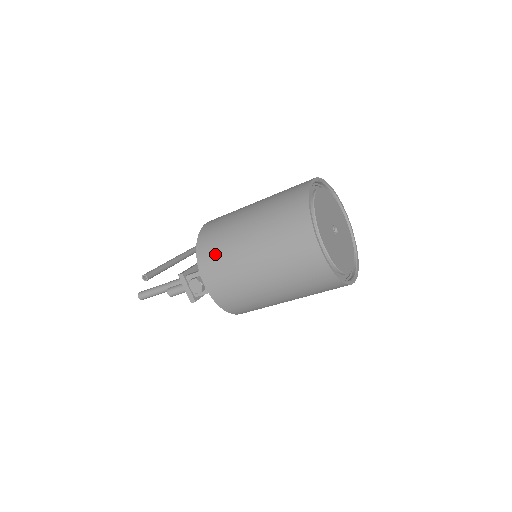
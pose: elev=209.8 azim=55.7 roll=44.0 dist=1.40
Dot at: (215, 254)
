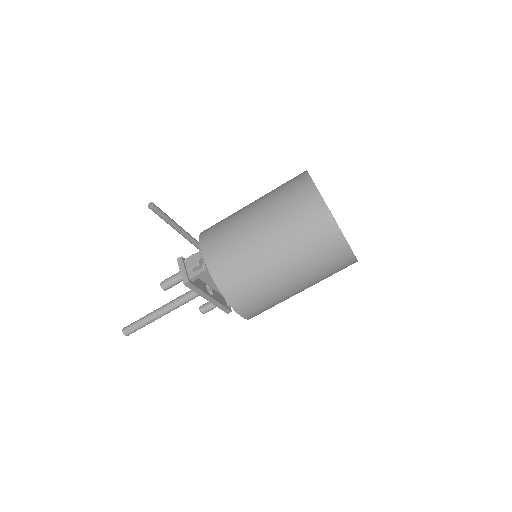
Dot at: (218, 227)
